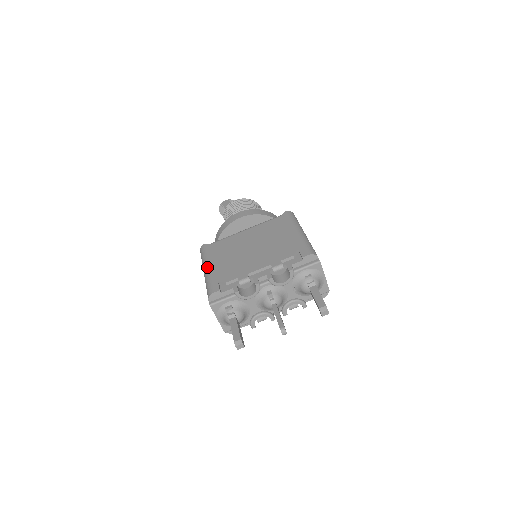
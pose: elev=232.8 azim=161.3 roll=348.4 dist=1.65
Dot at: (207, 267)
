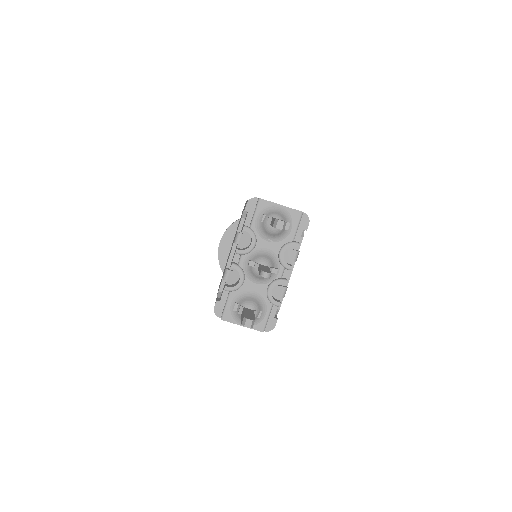
Dot at: occluded
